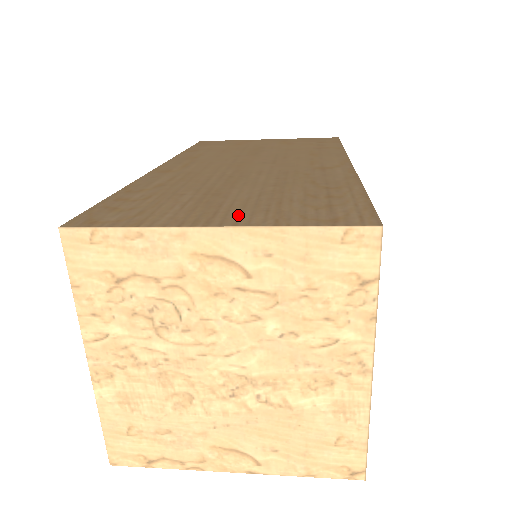
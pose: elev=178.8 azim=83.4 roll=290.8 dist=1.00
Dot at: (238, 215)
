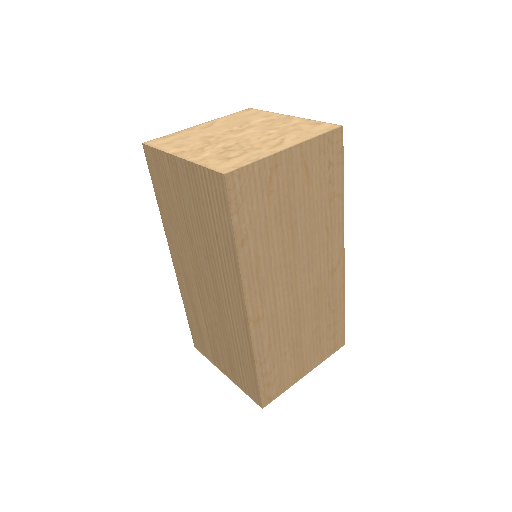
Dot at: (311, 362)
